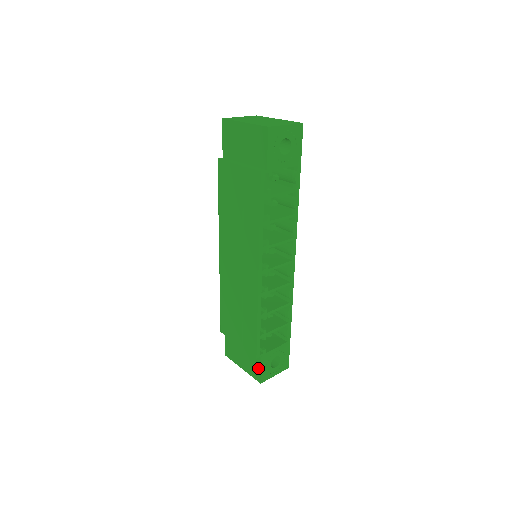
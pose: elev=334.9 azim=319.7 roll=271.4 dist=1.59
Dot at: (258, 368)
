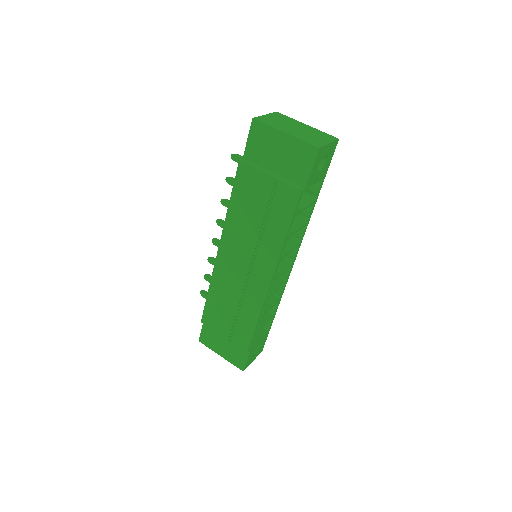
Dot at: (243, 359)
